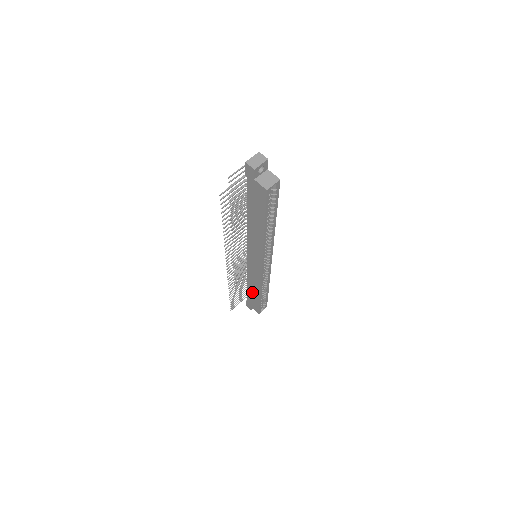
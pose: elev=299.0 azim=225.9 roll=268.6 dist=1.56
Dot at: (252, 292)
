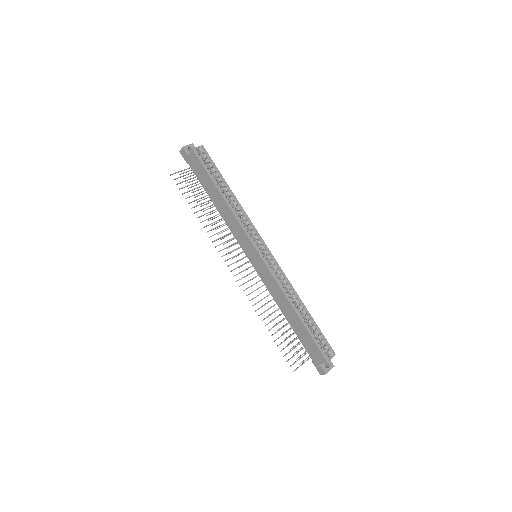
Dot at: (294, 324)
